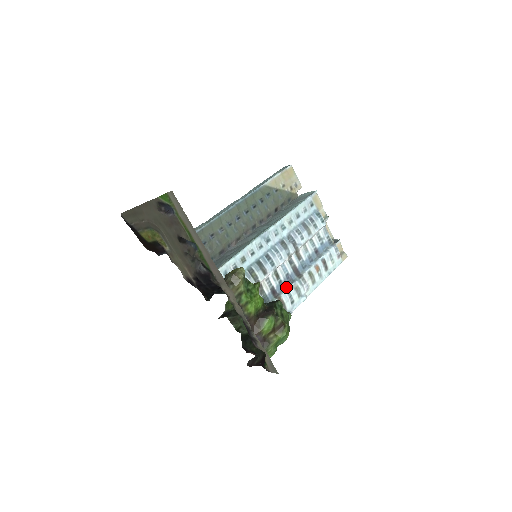
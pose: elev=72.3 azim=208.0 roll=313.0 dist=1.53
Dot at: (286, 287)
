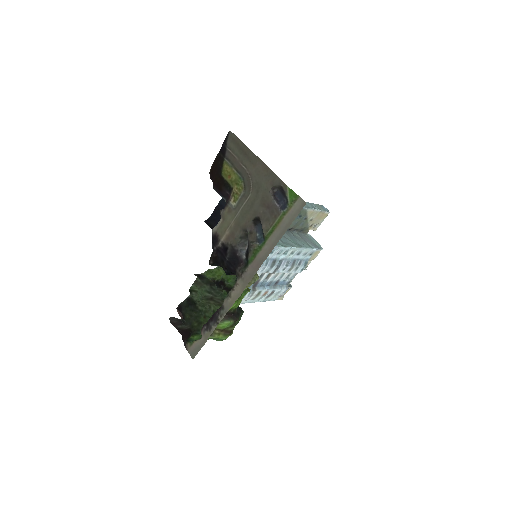
Dot at: occluded
